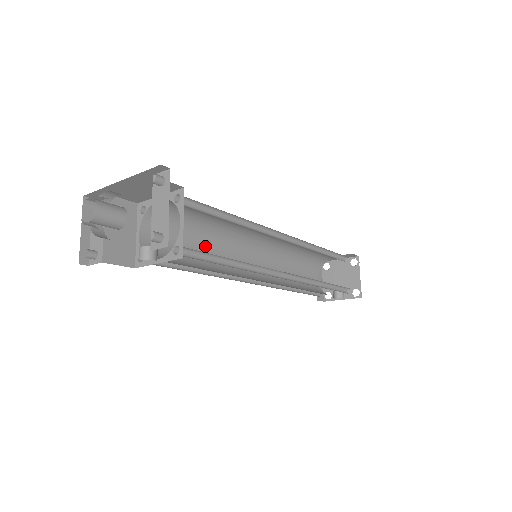
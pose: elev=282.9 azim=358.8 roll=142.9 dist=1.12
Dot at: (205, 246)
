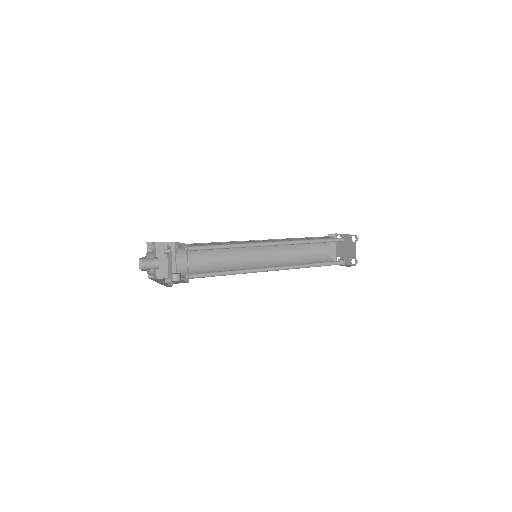
Dot at: (222, 253)
